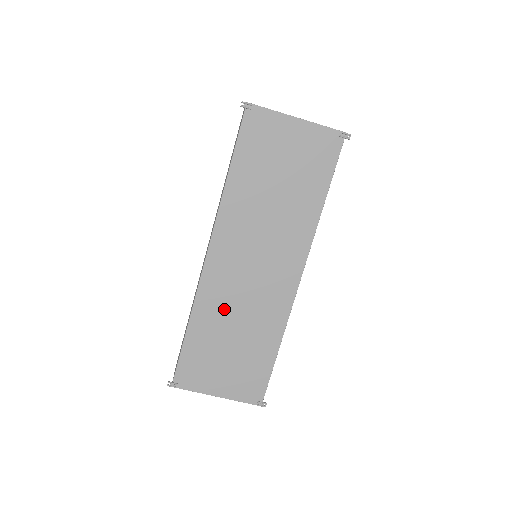
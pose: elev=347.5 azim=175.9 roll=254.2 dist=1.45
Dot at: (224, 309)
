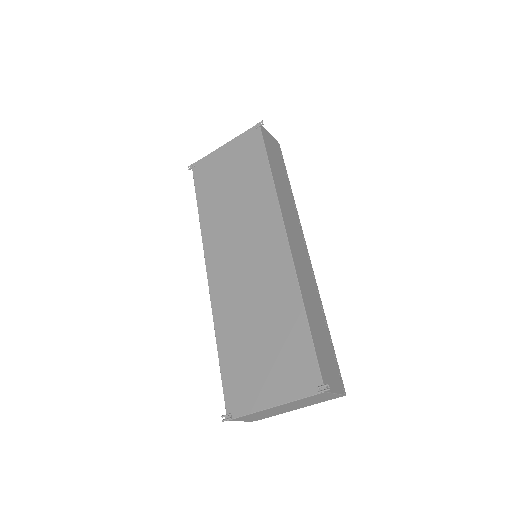
Dot at: (239, 309)
